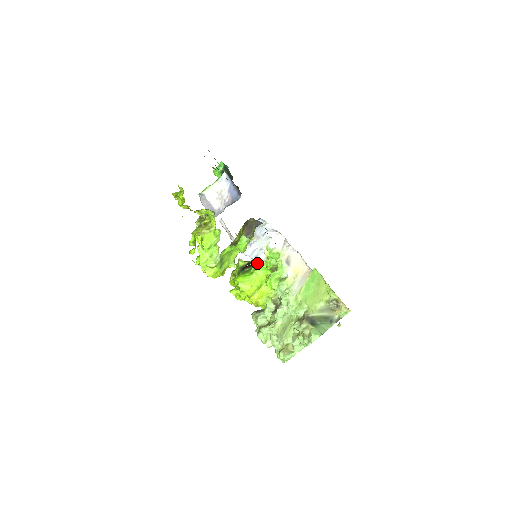
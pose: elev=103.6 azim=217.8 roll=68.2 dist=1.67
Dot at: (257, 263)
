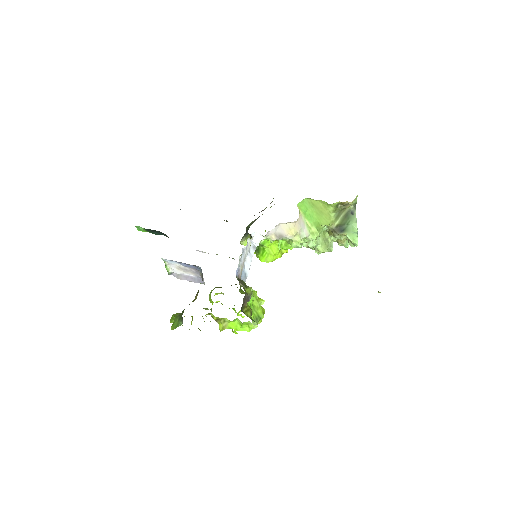
Dot at: occluded
